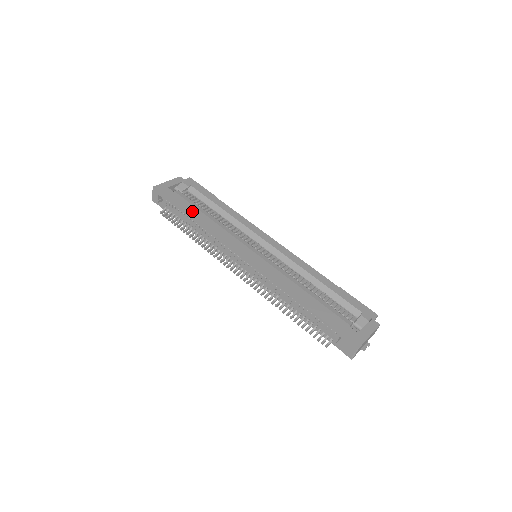
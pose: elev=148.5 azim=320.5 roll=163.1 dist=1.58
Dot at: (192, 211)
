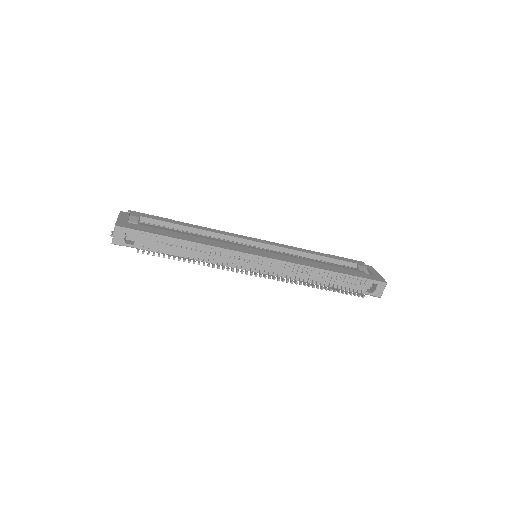
Dot at: (177, 235)
